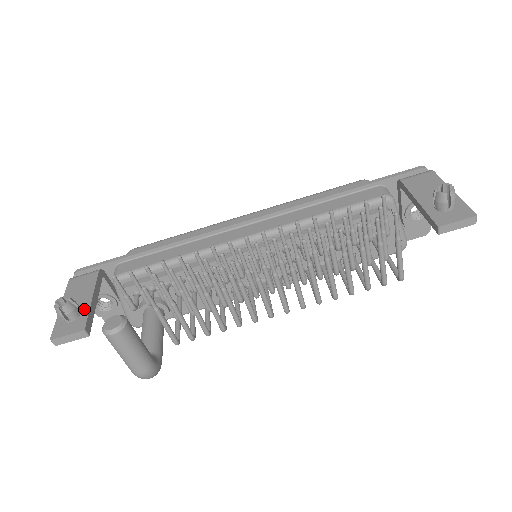
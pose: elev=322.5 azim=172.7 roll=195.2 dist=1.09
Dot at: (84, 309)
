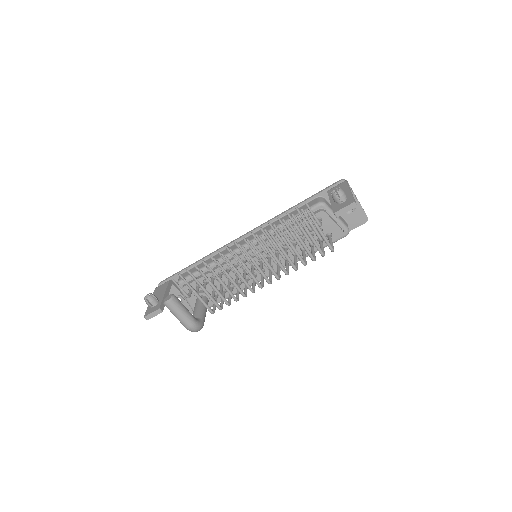
Dot at: (160, 300)
